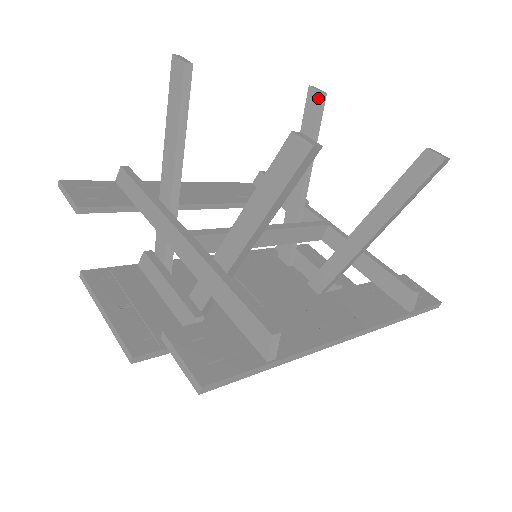
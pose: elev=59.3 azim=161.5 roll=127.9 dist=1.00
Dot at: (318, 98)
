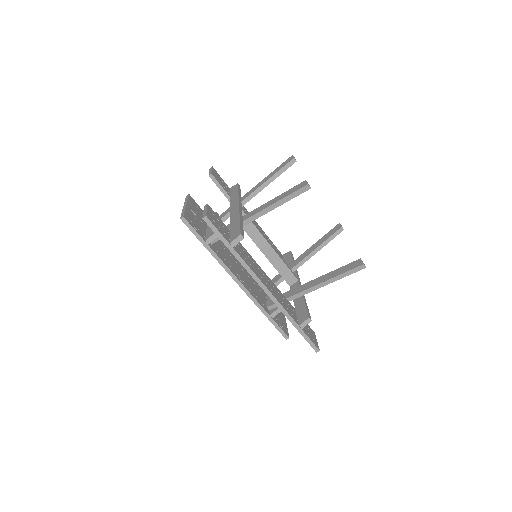
Dot at: (339, 228)
